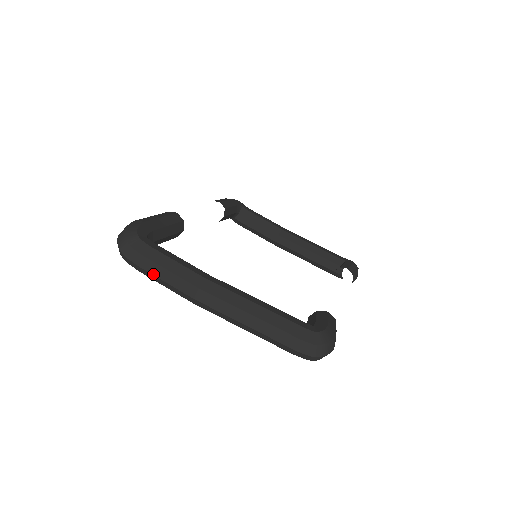
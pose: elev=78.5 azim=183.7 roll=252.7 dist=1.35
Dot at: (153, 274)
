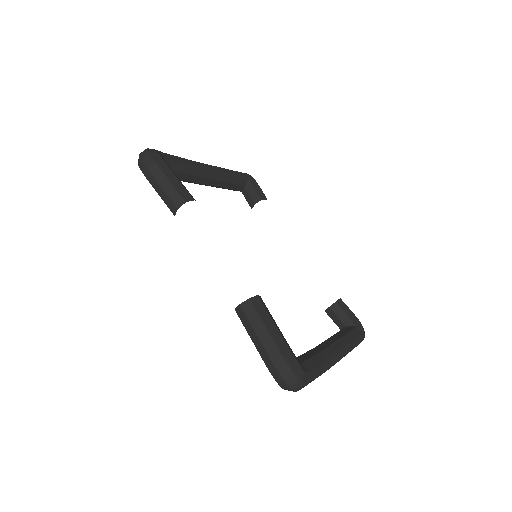
Dot at: occluded
